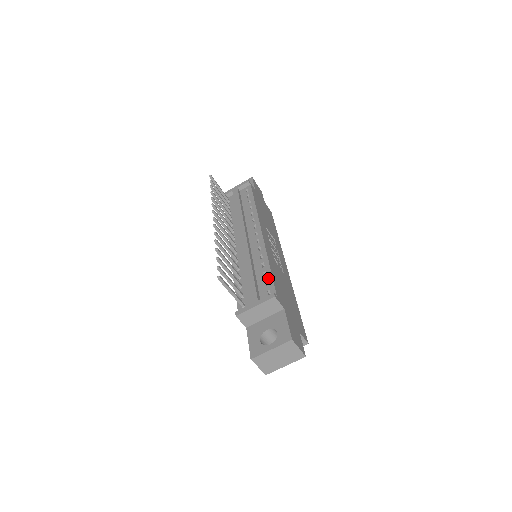
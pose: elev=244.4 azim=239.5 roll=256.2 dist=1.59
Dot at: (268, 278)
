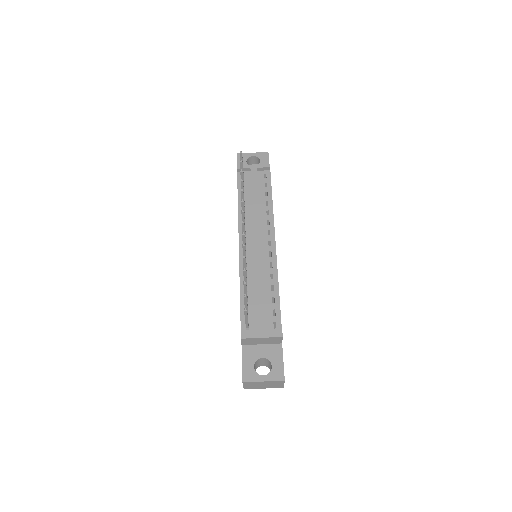
Dot at: (276, 307)
